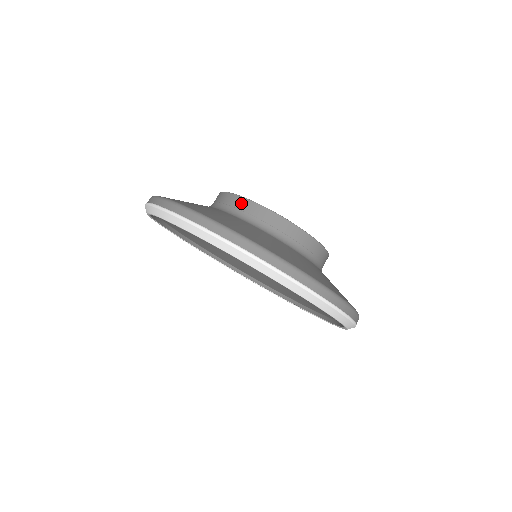
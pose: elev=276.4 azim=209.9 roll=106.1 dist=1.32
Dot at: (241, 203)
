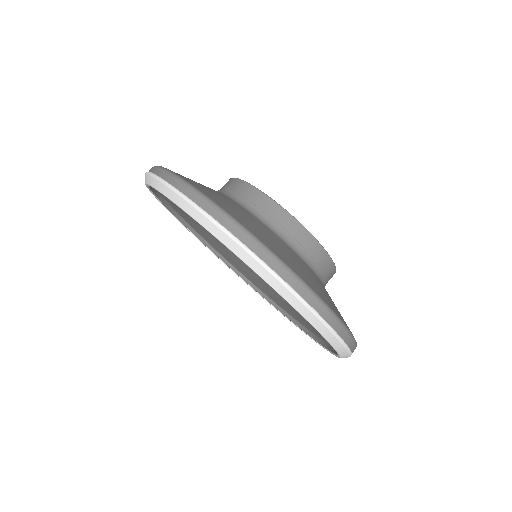
Dot at: (308, 241)
